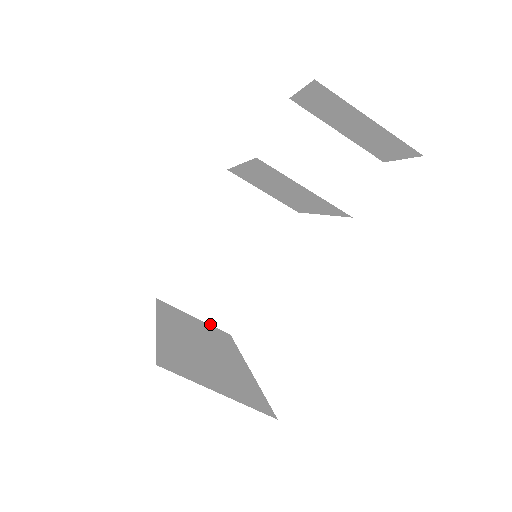
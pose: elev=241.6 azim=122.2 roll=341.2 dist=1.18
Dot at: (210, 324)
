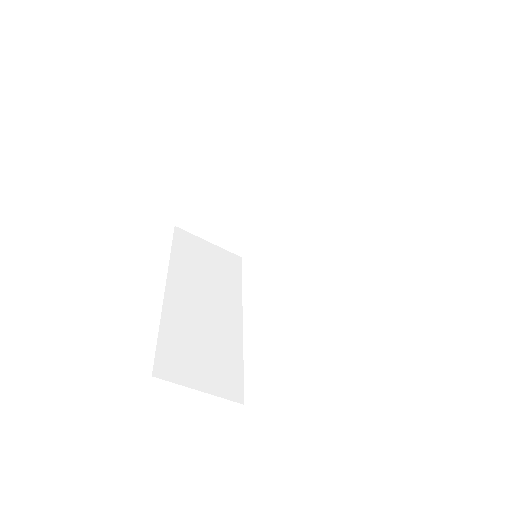
Dot at: (223, 248)
